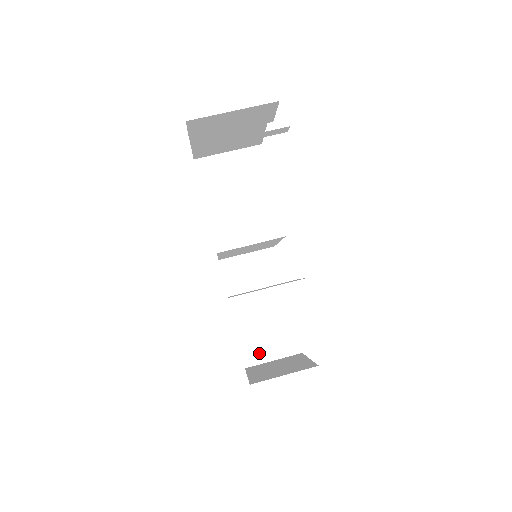
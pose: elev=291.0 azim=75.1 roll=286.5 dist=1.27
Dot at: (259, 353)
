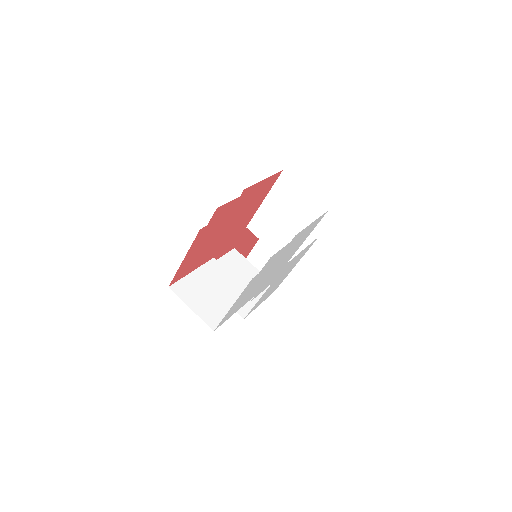
Dot at: (256, 265)
